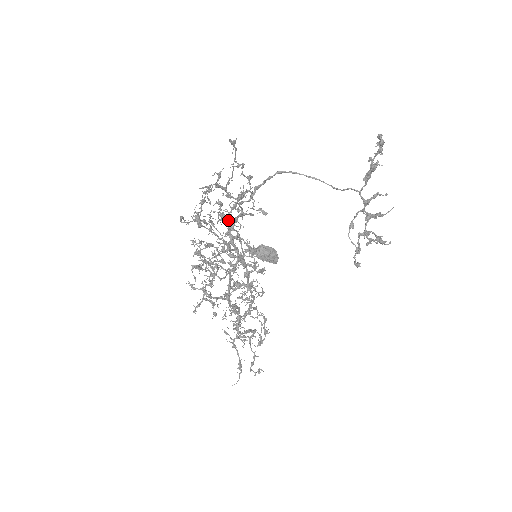
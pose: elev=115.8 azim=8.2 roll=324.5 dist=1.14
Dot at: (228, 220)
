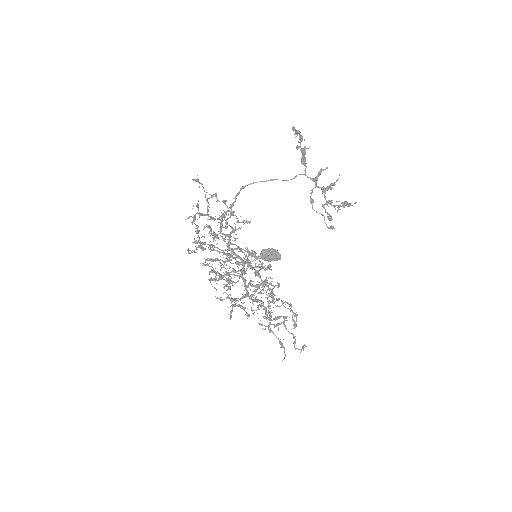
Dot at: (224, 239)
